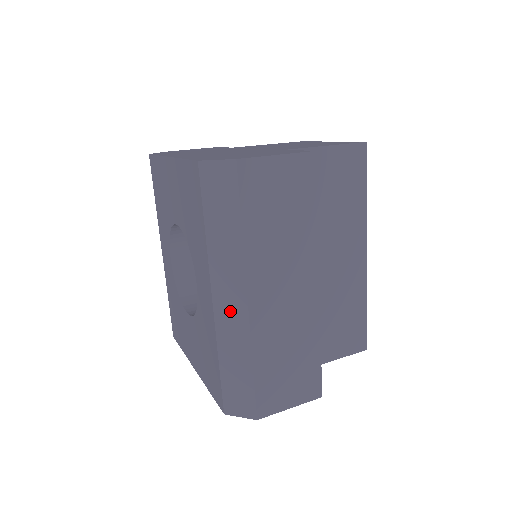
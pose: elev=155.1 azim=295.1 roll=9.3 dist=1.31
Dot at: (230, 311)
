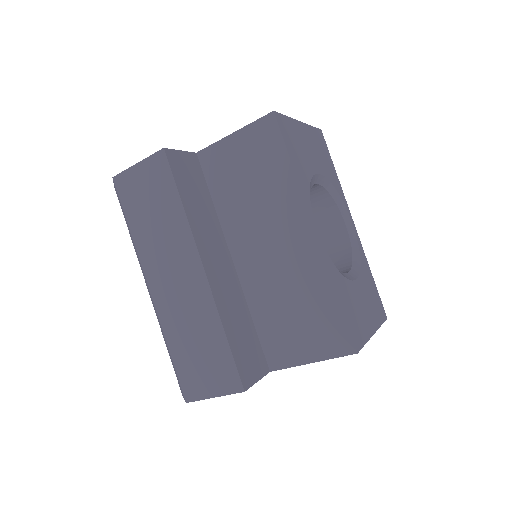
Dot at: occluded
